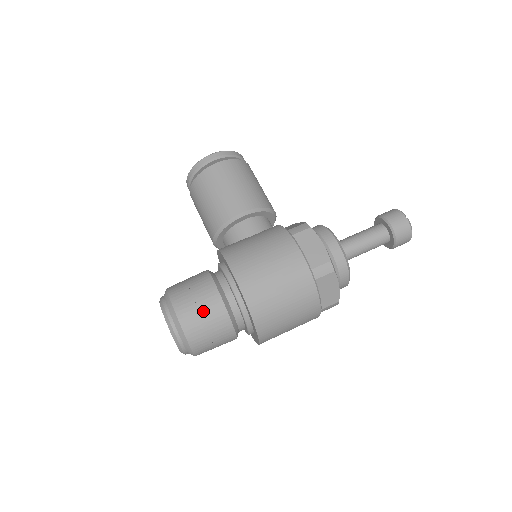
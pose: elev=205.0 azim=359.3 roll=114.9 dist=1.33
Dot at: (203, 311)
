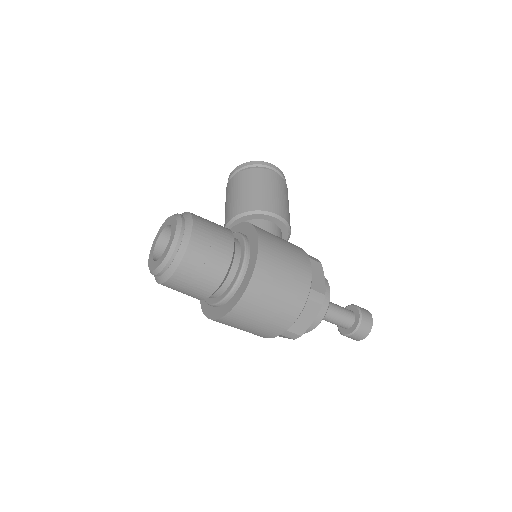
Dot at: (214, 247)
